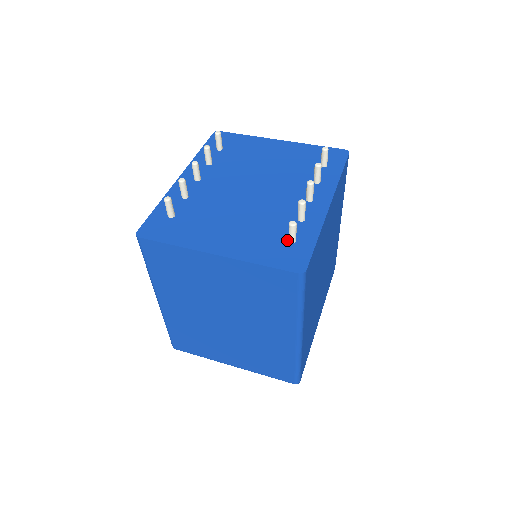
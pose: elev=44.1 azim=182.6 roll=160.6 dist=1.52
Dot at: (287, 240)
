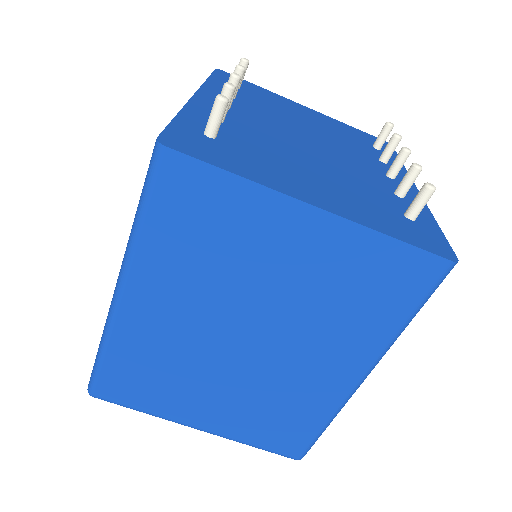
Dot at: (403, 214)
